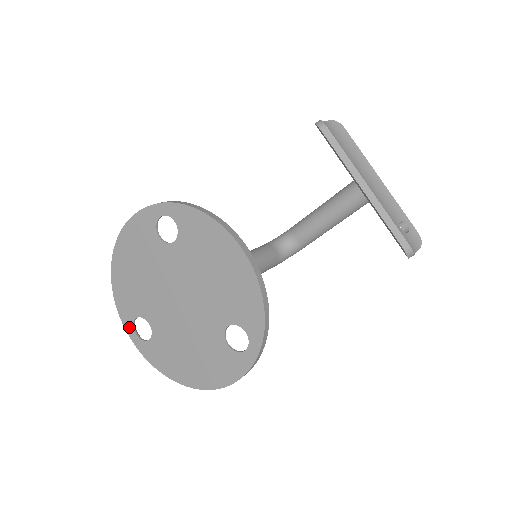
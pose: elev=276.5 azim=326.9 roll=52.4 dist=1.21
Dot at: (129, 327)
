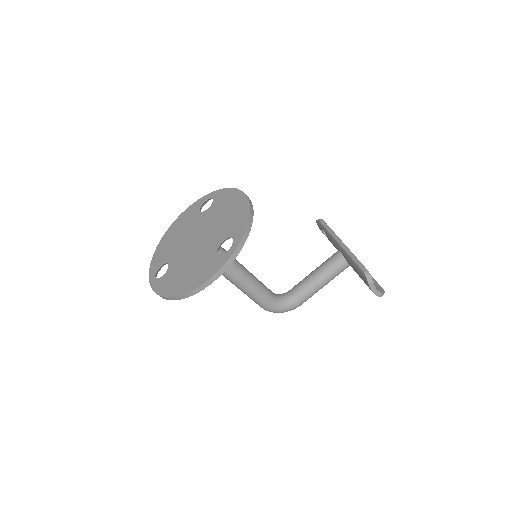
Dot at: (152, 274)
